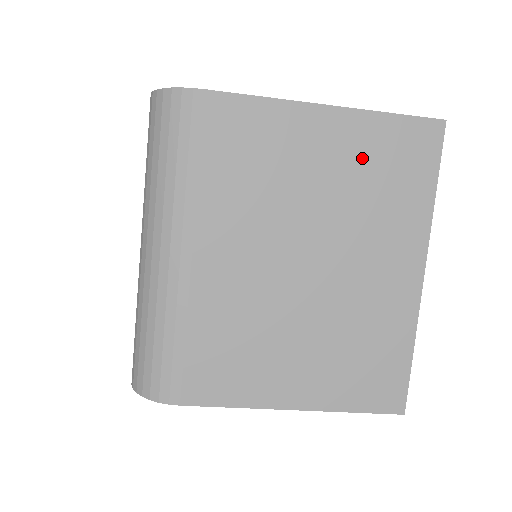
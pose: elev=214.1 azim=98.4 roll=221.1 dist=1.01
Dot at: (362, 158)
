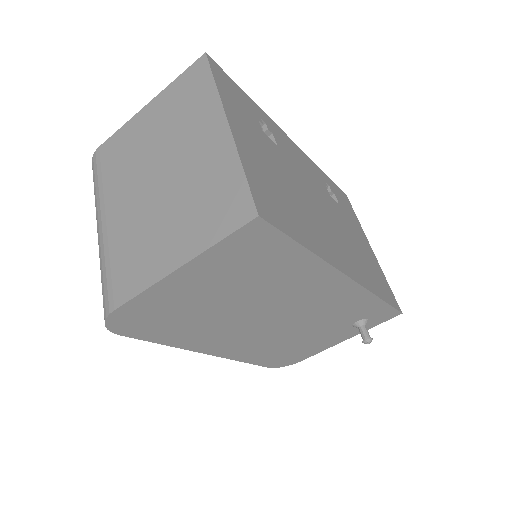
Dot at: (170, 107)
